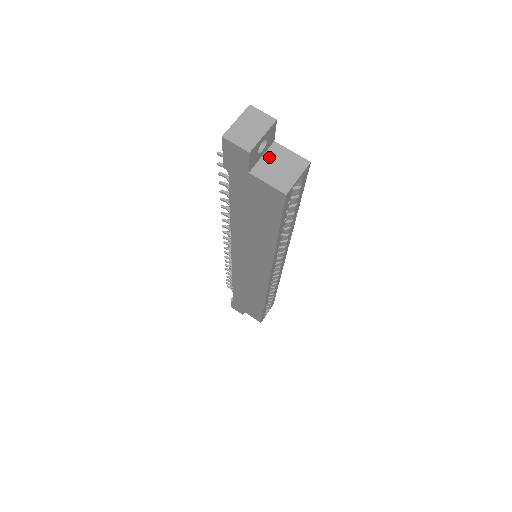
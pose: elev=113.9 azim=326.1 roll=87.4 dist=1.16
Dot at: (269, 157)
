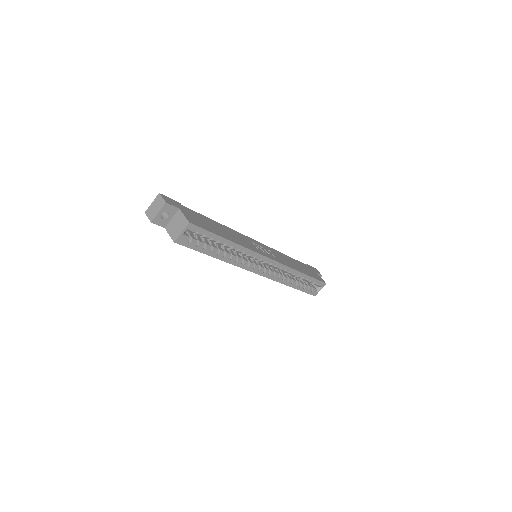
Dot at: (174, 219)
